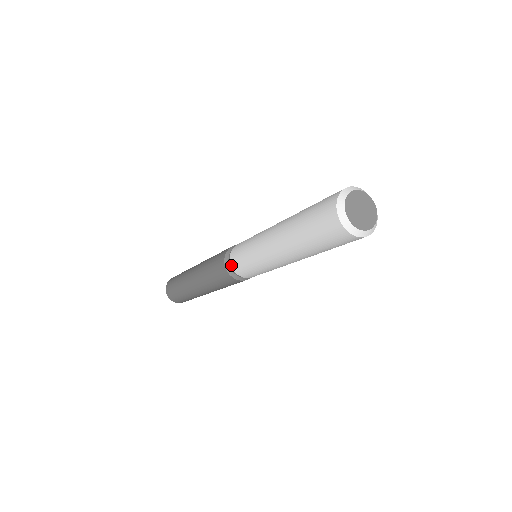
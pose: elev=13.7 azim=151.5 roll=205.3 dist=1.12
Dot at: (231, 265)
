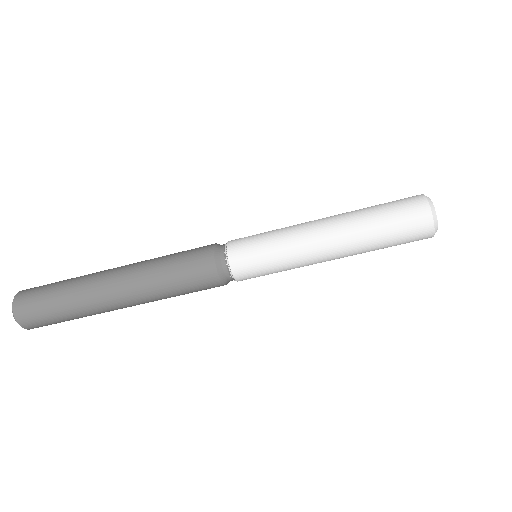
Dot at: (228, 253)
